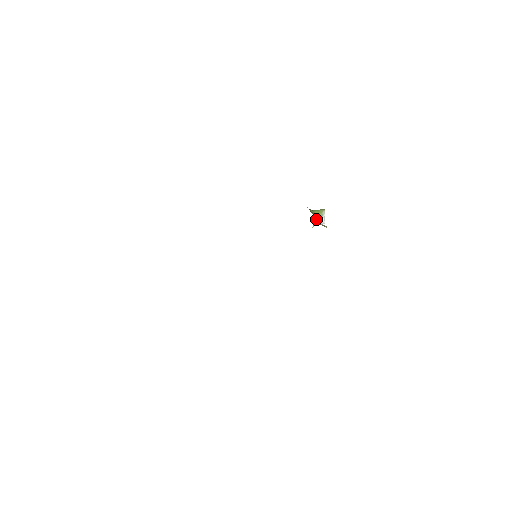
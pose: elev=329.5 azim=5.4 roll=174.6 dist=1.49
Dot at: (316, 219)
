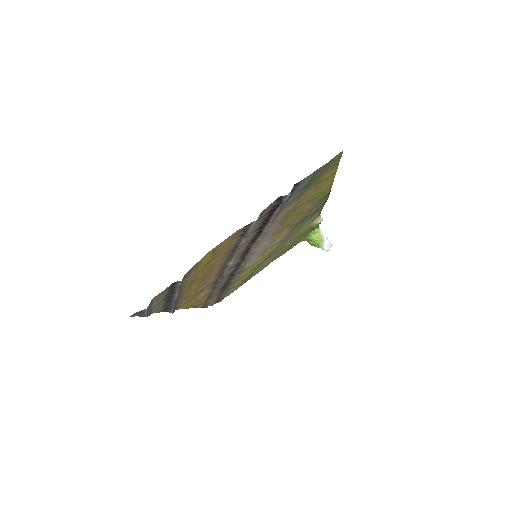
Dot at: (322, 249)
